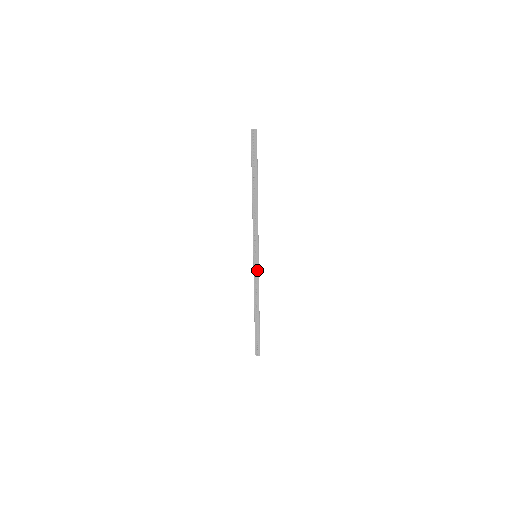
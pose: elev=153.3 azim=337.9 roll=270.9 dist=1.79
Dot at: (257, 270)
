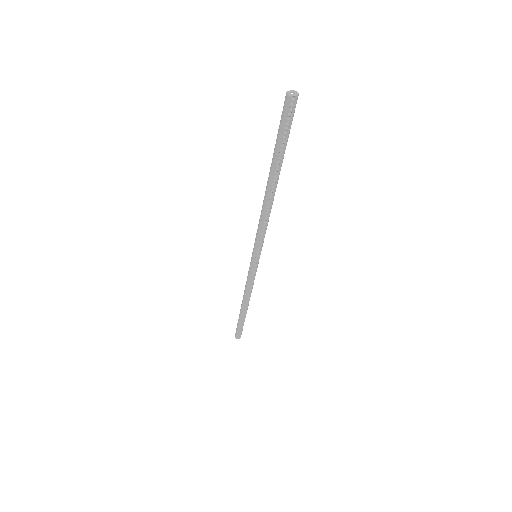
Dot at: (256, 270)
